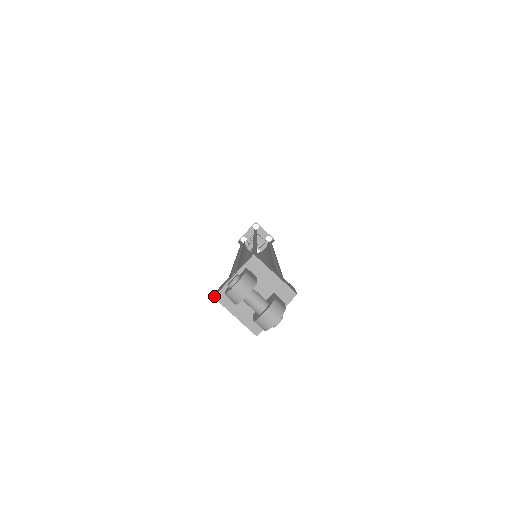
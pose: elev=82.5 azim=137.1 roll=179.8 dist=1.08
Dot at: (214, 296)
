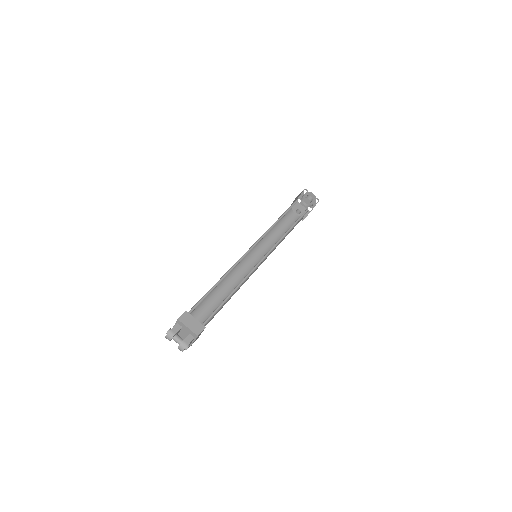
Dot at: occluded
